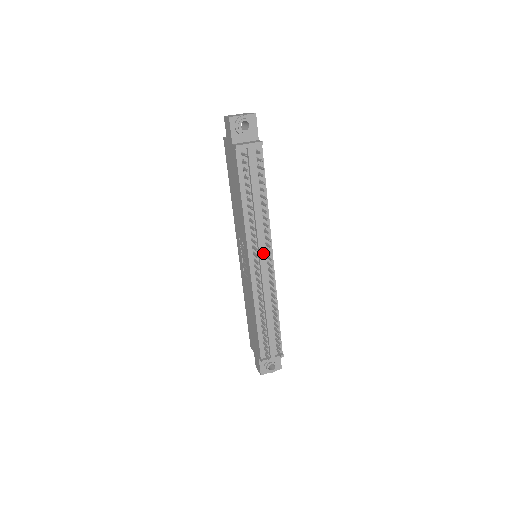
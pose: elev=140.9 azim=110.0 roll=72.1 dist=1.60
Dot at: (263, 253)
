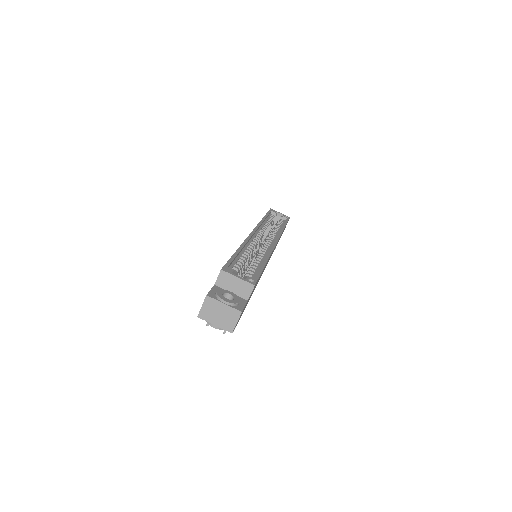
Dot at: occluded
